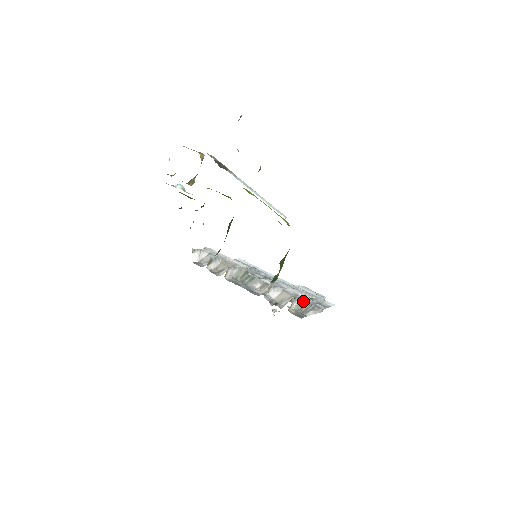
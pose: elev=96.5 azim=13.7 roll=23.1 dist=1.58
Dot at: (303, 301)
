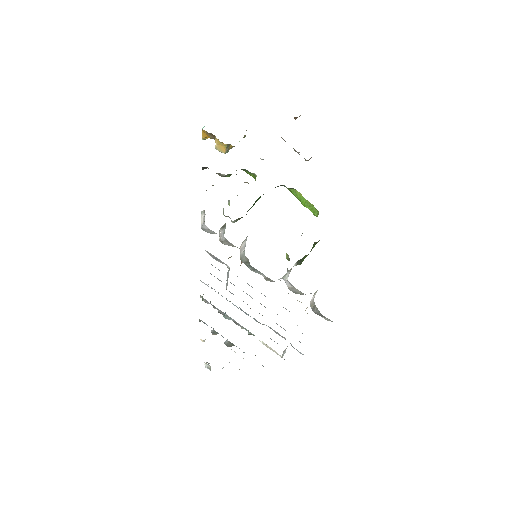
Dot at: (314, 304)
